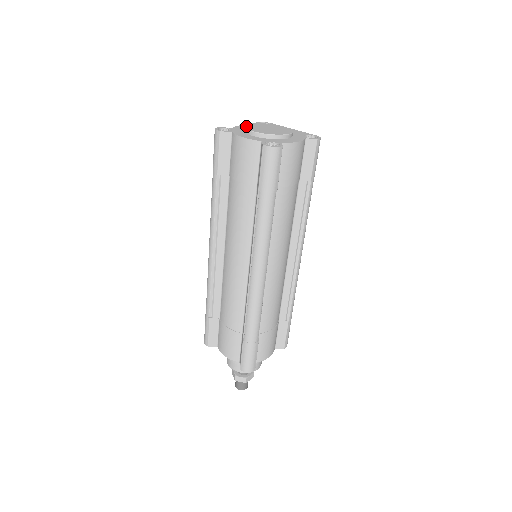
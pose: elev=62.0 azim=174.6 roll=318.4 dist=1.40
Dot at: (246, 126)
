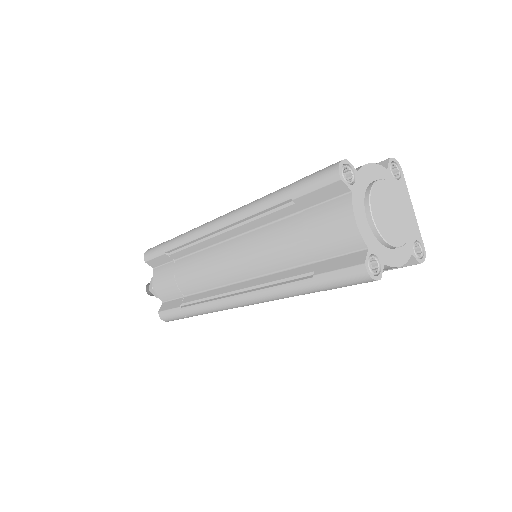
Dot at: (373, 190)
